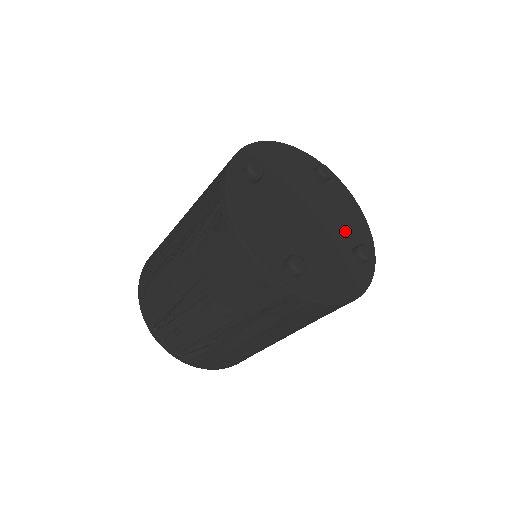
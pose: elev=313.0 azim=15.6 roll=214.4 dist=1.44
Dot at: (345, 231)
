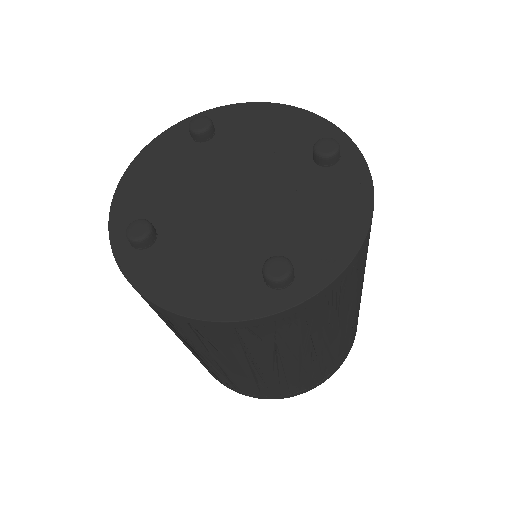
Dot at: (291, 235)
